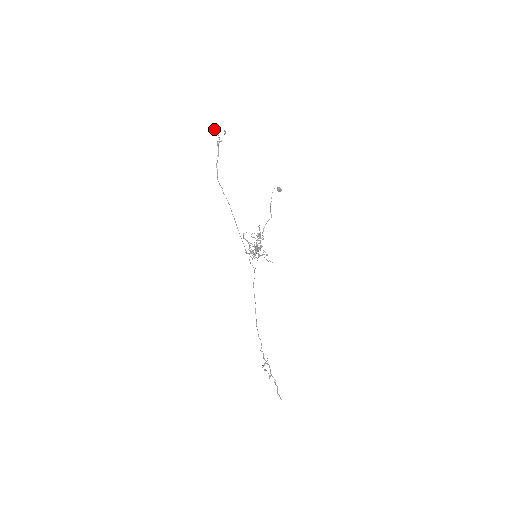
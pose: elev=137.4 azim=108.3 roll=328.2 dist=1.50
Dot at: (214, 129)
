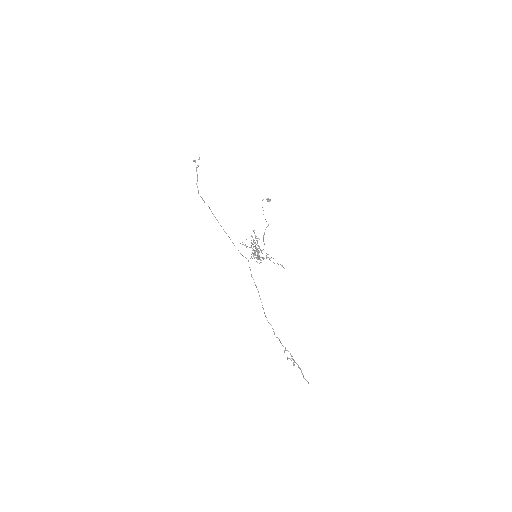
Dot at: (193, 161)
